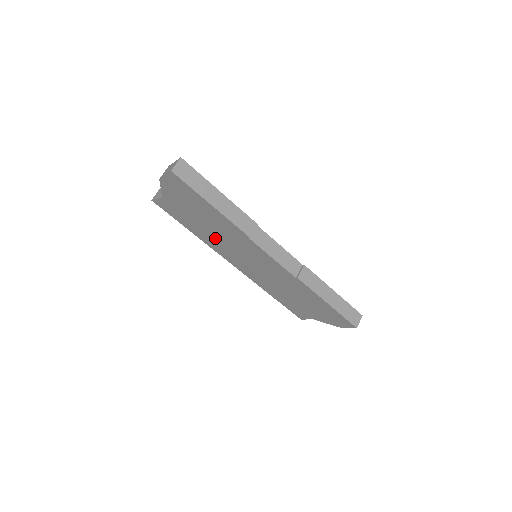
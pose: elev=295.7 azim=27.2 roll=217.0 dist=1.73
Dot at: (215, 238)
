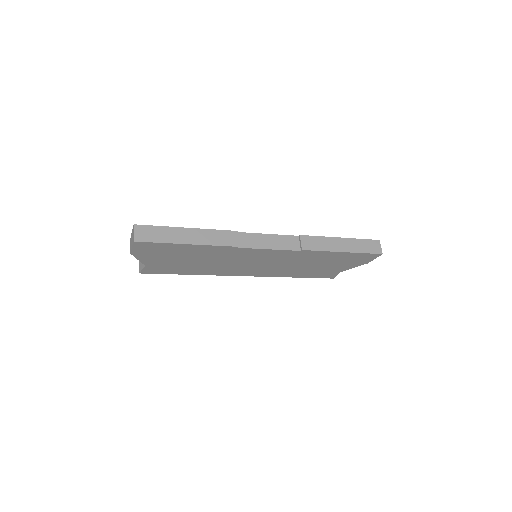
Dot at: (212, 266)
